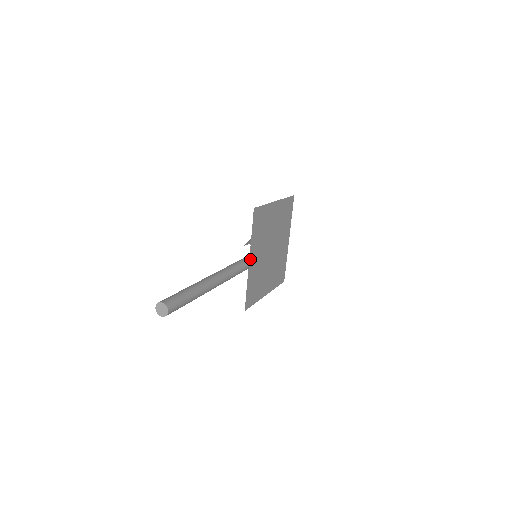
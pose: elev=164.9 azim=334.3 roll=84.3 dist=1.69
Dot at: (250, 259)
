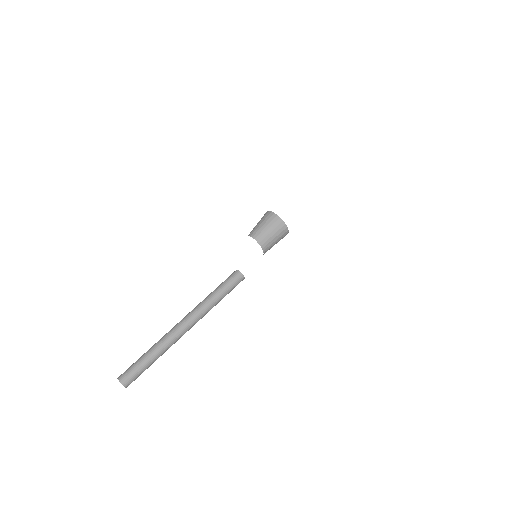
Dot at: occluded
